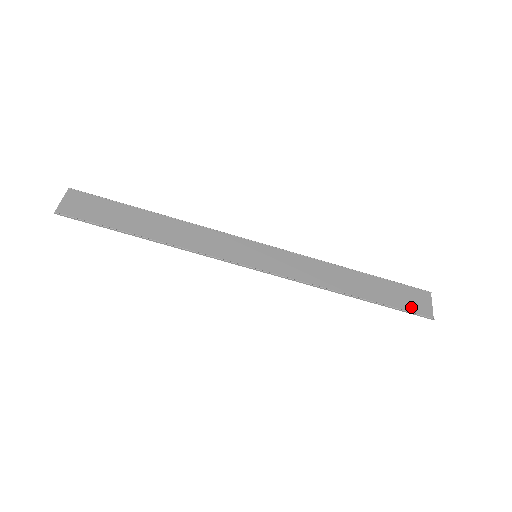
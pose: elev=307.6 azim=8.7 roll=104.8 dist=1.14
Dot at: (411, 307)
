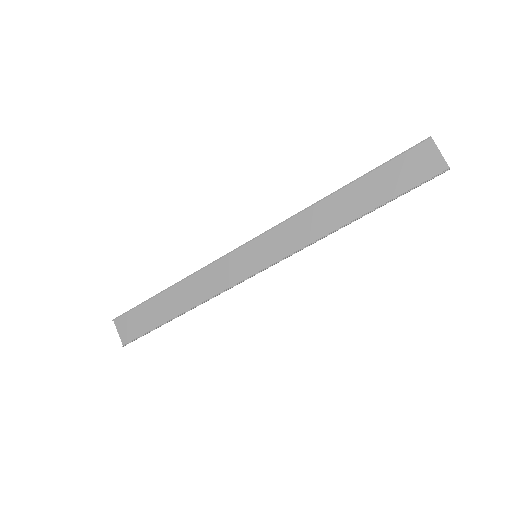
Dot at: (418, 177)
